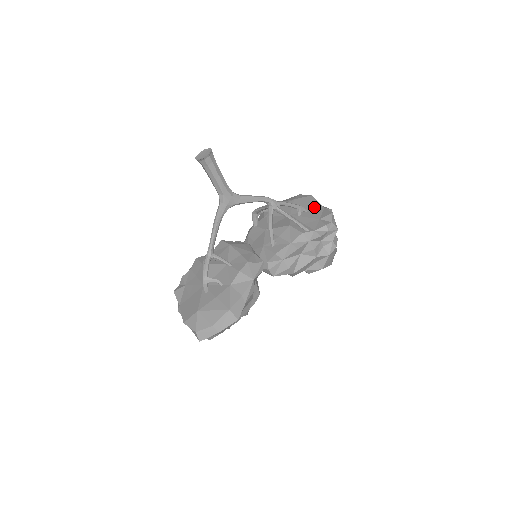
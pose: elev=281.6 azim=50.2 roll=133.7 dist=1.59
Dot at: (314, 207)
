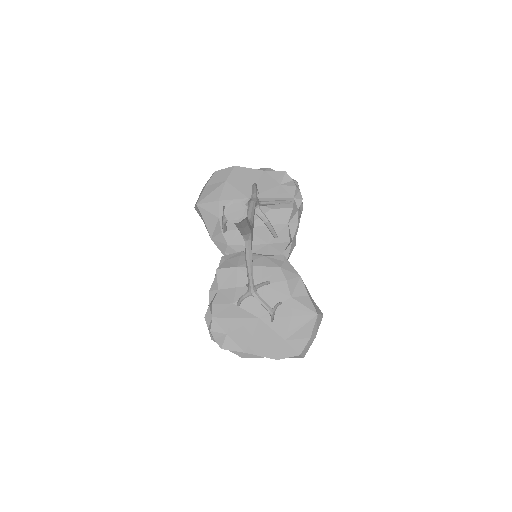
Dot at: (256, 176)
